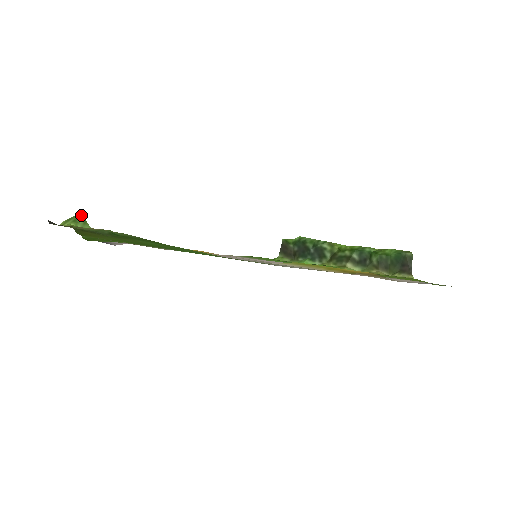
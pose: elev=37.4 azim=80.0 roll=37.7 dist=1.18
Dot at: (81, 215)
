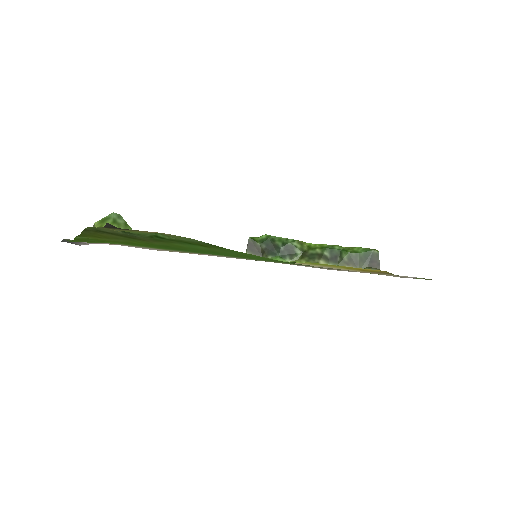
Dot at: (116, 215)
